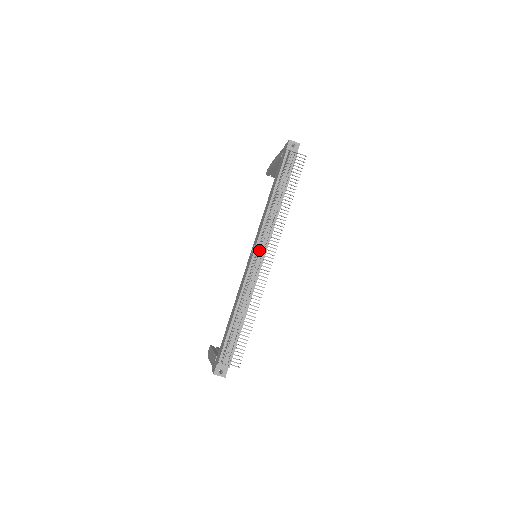
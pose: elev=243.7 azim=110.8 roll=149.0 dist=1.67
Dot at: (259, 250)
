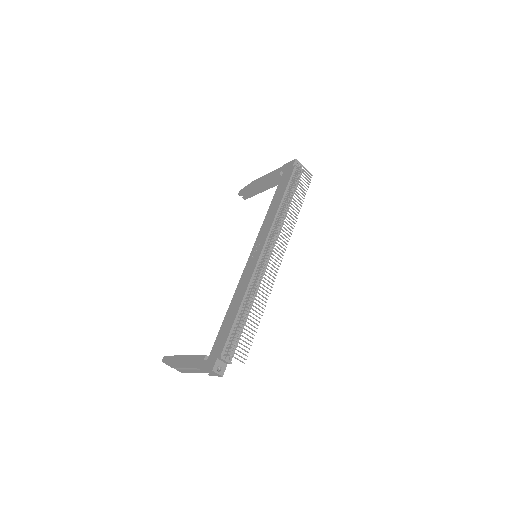
Dot at: (272, 246)
